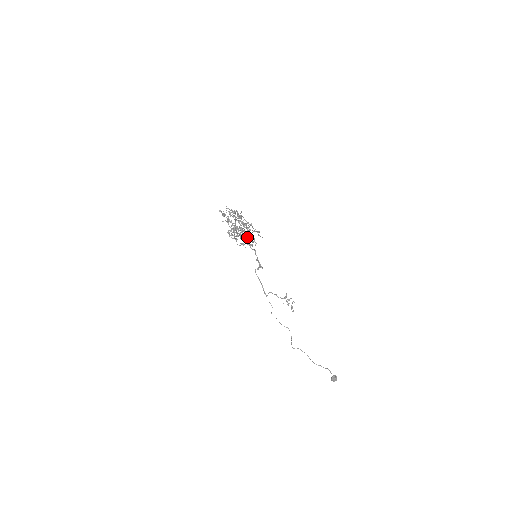
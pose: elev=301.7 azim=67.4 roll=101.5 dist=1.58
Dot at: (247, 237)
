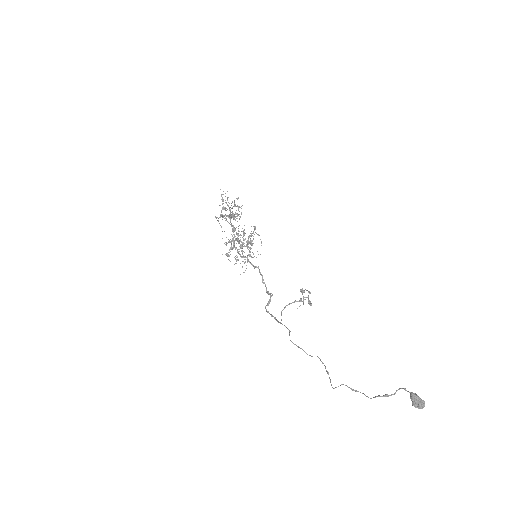
Dot at: occluded
